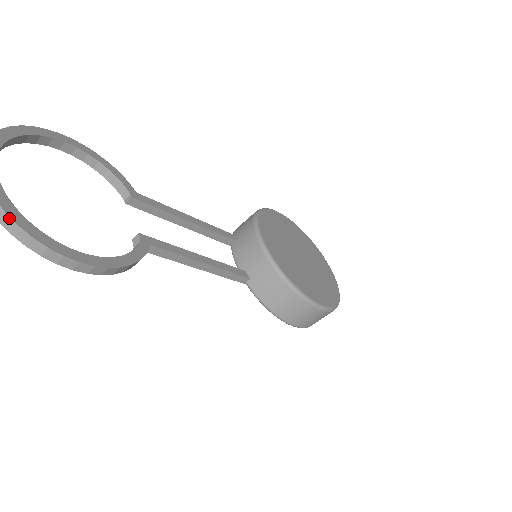
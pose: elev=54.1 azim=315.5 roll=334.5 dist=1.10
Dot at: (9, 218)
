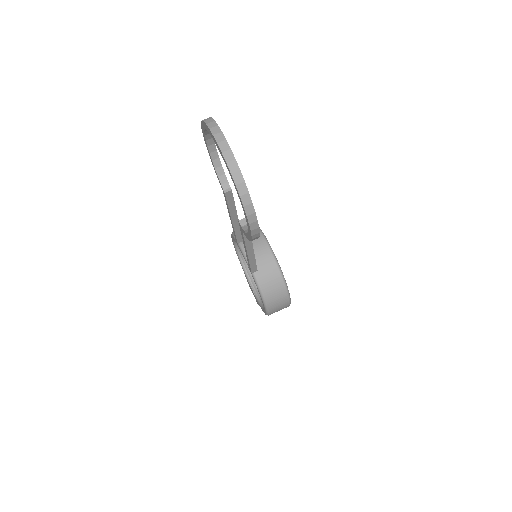
Dot at: (245, 186)
